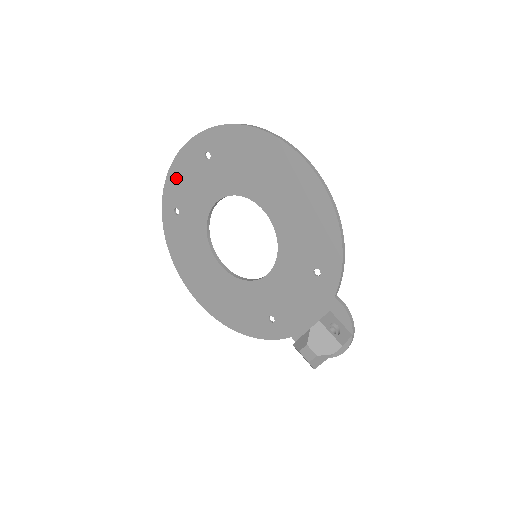
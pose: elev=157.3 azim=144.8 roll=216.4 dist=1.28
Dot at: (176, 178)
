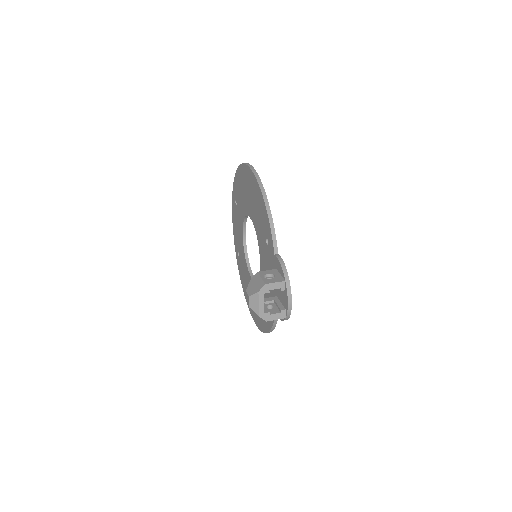
Dot at: (235, 230)
